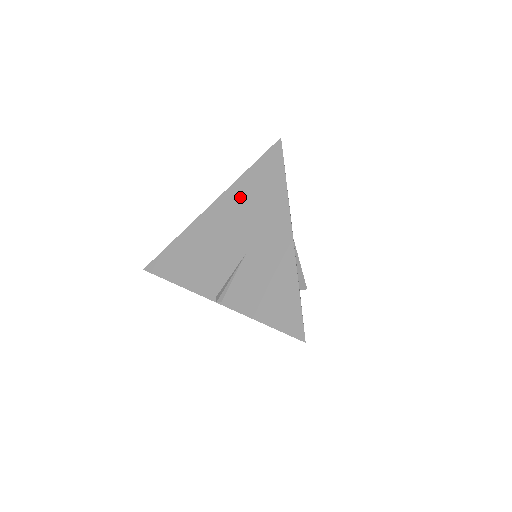
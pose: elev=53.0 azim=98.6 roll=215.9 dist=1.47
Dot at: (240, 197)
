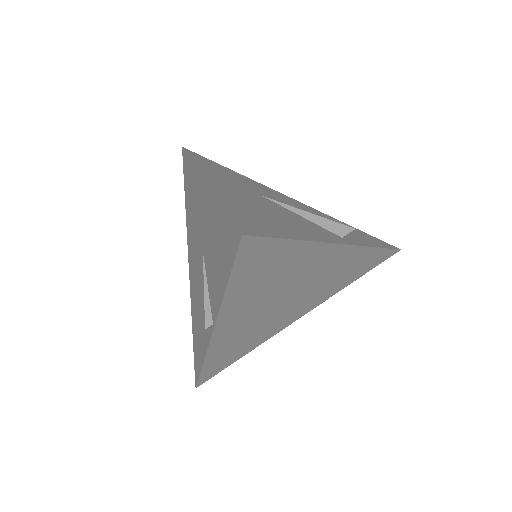
Dot at: (189, 223)
